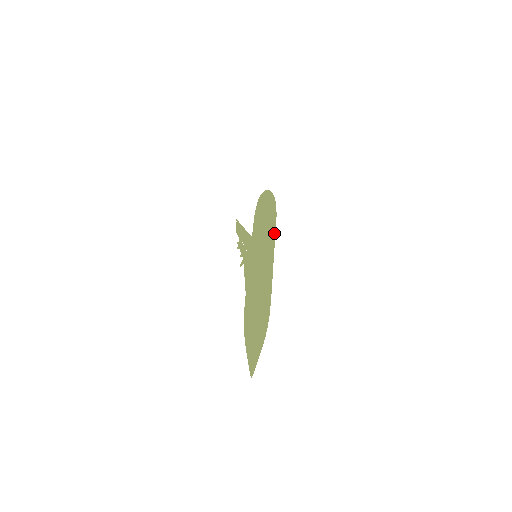
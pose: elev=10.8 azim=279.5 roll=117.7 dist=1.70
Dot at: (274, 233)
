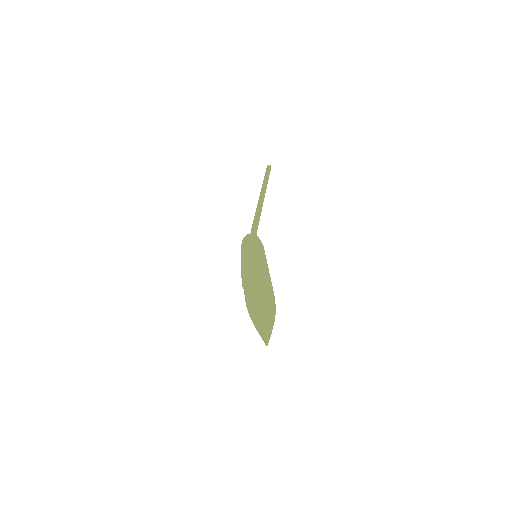
Dot at: occluded
